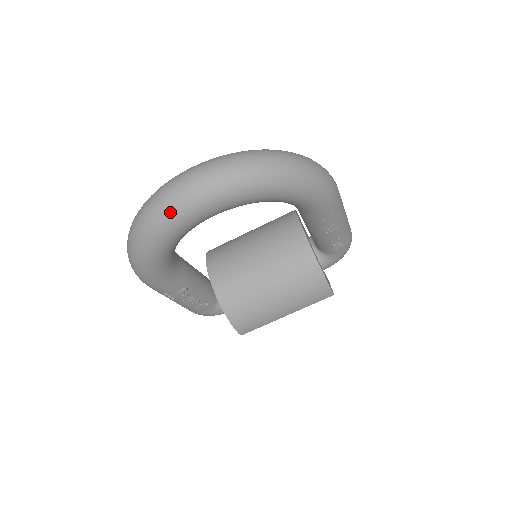
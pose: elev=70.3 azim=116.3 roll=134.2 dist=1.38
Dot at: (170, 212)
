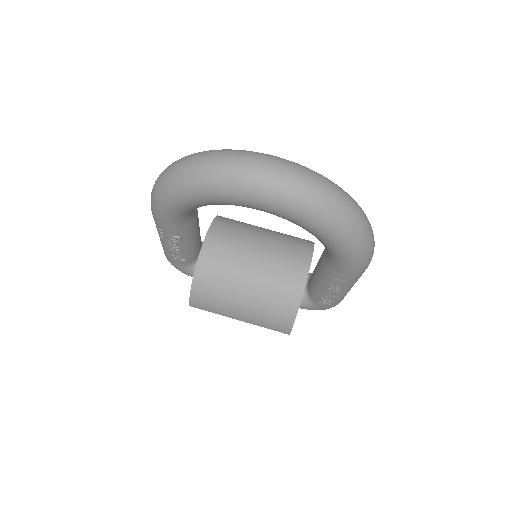
Dot at: (231, 180)
